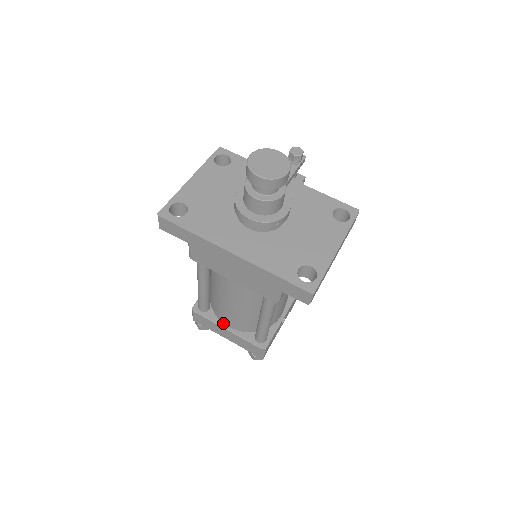
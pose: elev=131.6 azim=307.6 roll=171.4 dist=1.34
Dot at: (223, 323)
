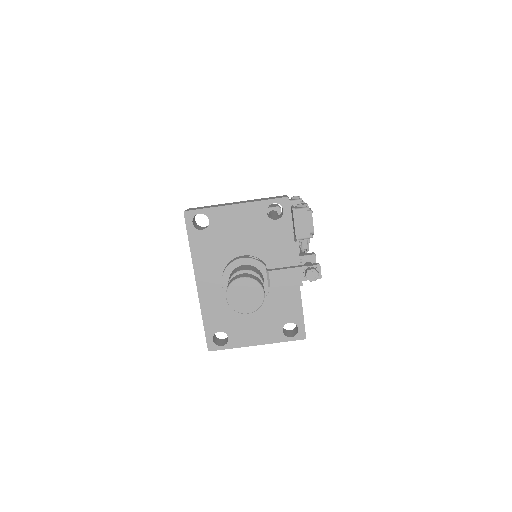
Dot at: occluded
